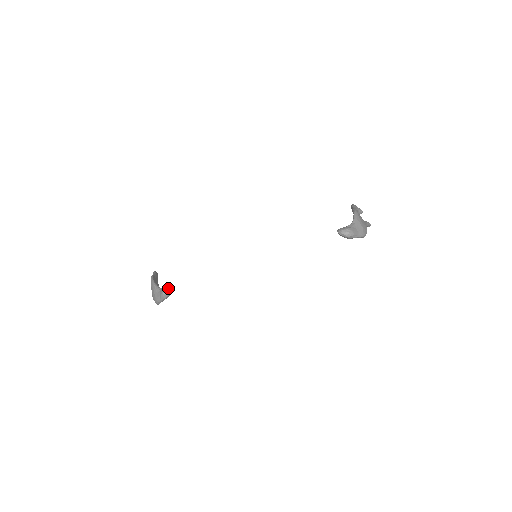
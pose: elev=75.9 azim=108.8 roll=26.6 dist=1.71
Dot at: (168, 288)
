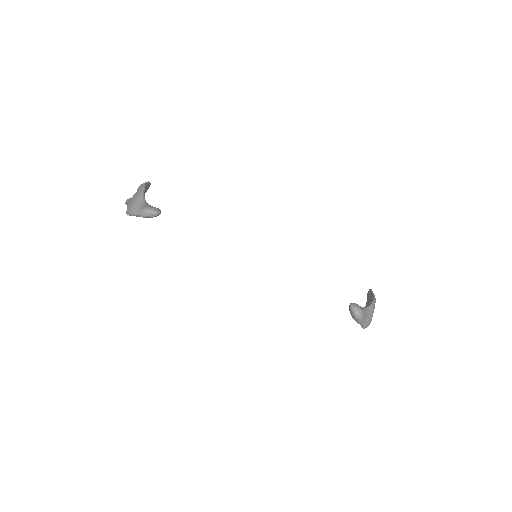
Dot at: (155, 210)
